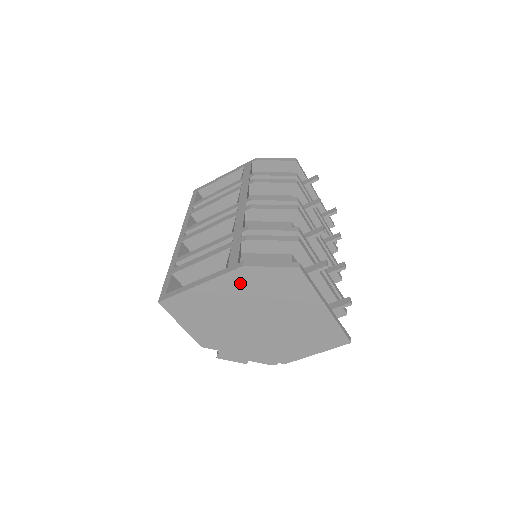
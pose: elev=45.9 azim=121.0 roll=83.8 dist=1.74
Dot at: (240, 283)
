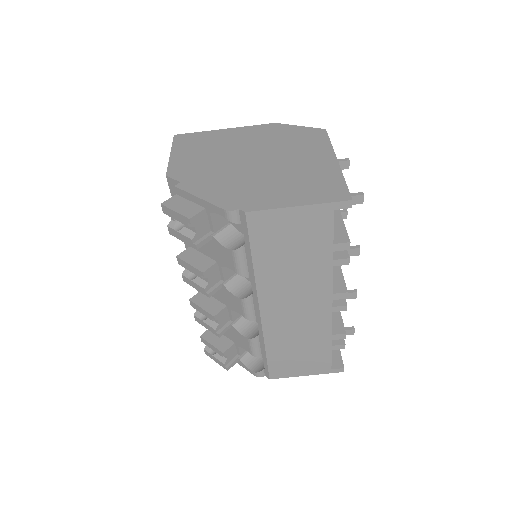
Dot at: (263, 132)
